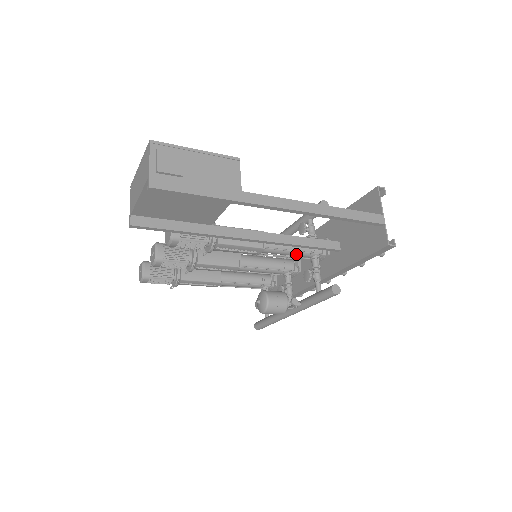
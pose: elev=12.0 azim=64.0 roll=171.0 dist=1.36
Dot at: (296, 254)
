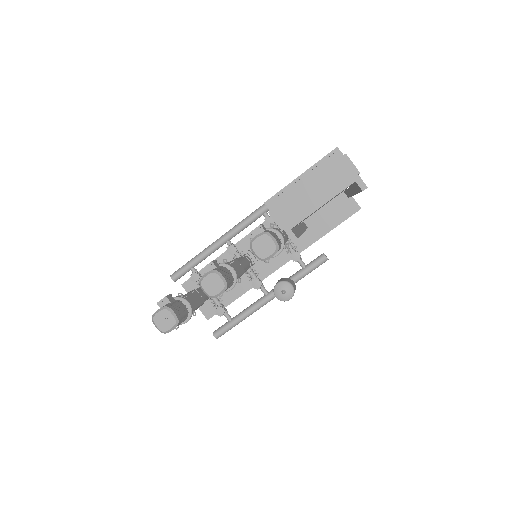
Dot at: occluded
